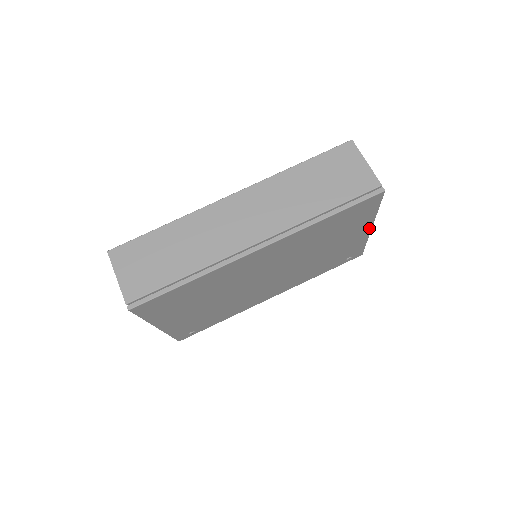
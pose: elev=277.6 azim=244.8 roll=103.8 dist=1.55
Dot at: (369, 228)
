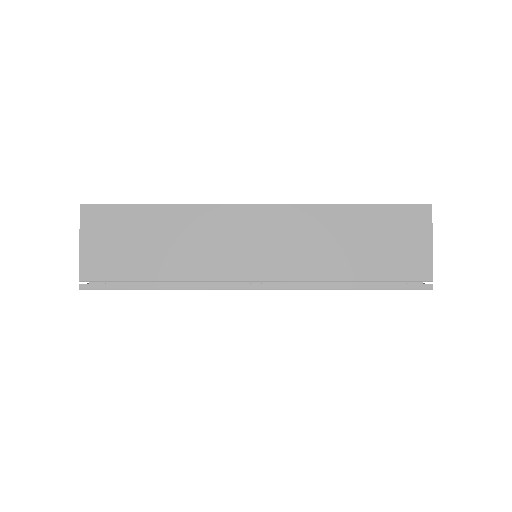
Dot at: occluded
